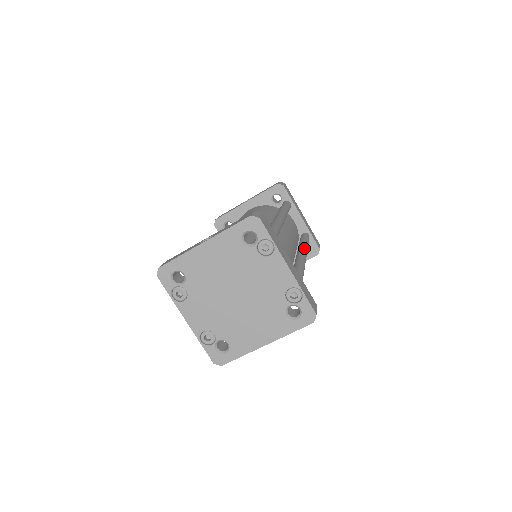
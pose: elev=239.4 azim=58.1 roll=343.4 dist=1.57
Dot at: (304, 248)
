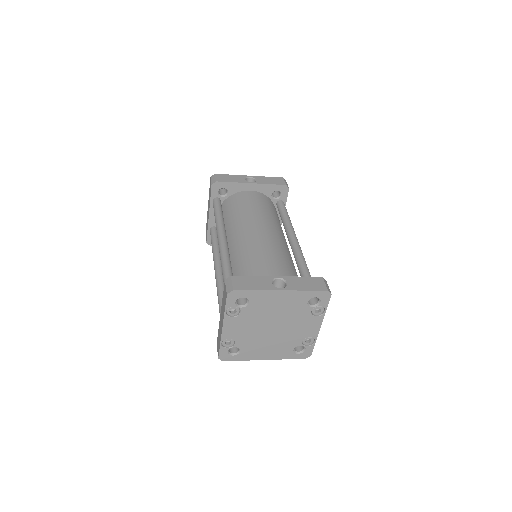
Dot at: occluded
